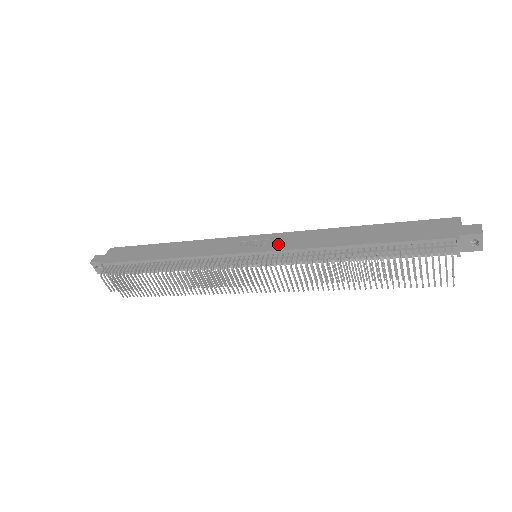
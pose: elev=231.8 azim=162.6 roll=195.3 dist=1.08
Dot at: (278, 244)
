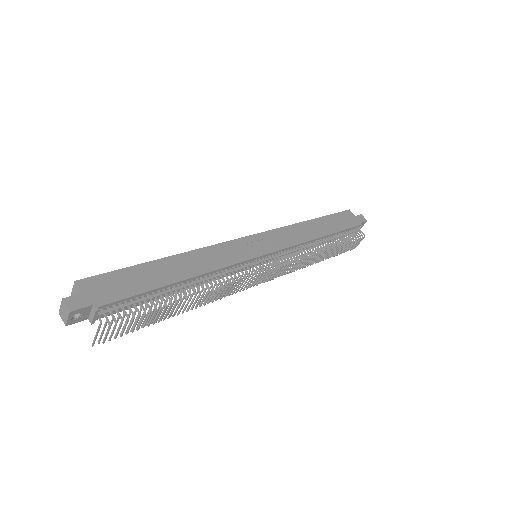
Dot at: (278, 243)
